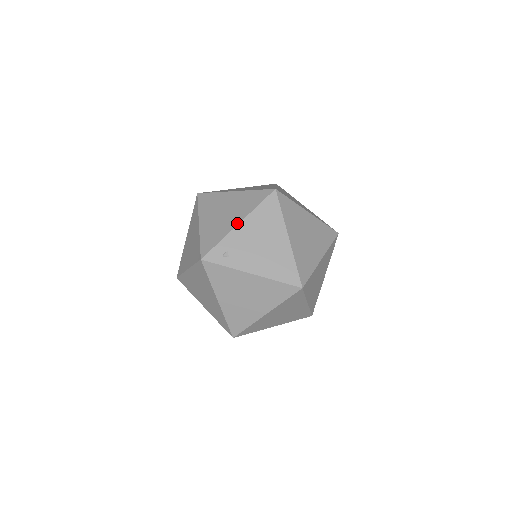
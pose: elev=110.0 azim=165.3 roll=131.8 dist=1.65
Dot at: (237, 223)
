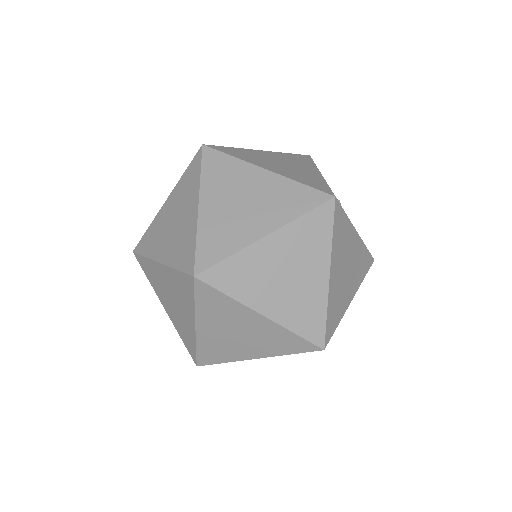
Dot at: (319, 172)
